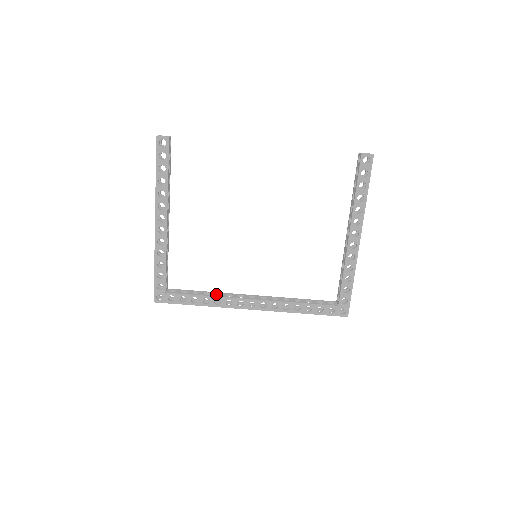
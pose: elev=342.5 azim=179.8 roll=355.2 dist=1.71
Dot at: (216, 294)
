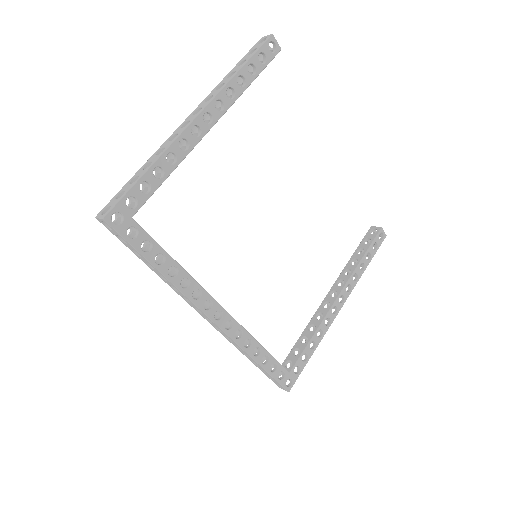
Dot at: occluded
